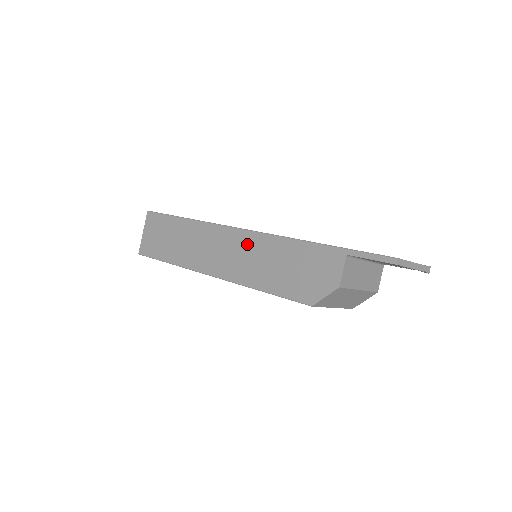
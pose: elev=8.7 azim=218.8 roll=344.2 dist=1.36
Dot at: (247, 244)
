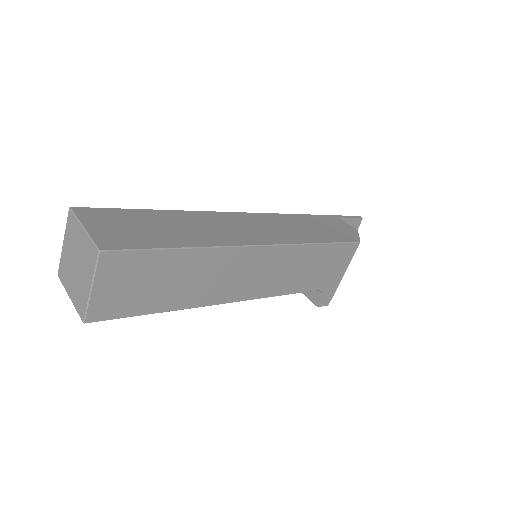
Dot at: (270, 220)
